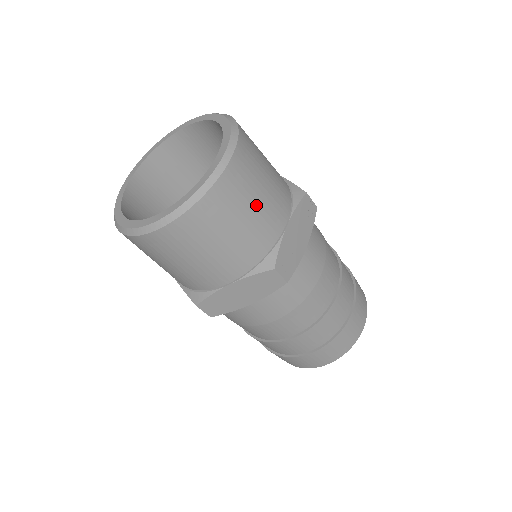
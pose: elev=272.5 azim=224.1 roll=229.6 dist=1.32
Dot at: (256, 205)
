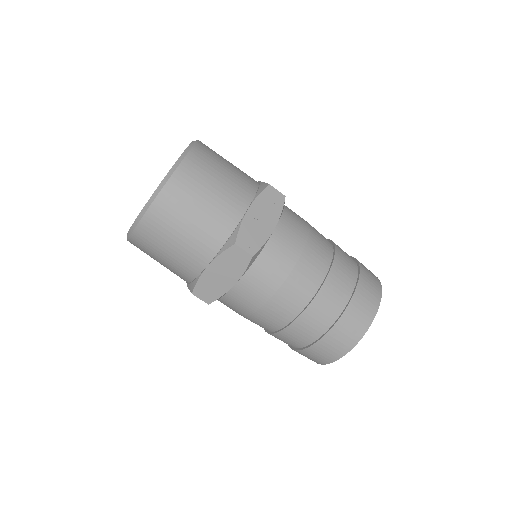
Dot at: (211, 194)
